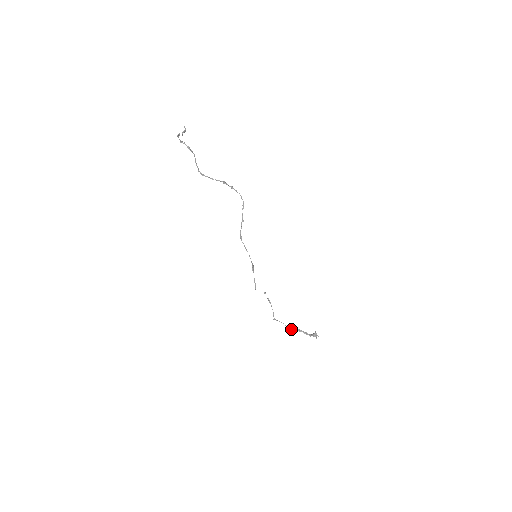
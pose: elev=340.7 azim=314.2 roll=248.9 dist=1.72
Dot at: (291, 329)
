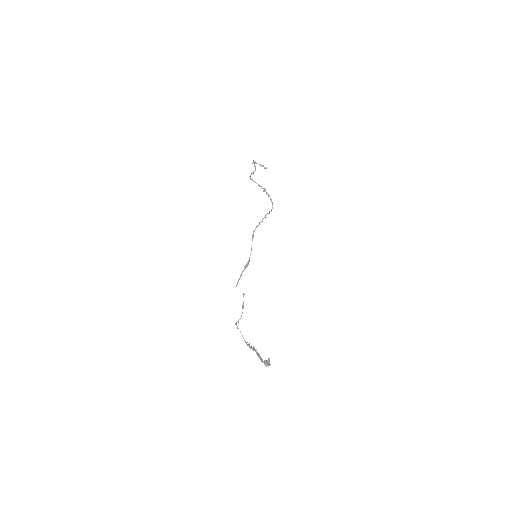
Dot at: occluded
